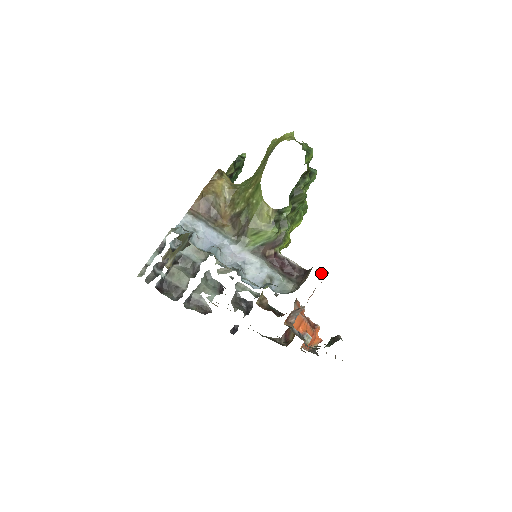
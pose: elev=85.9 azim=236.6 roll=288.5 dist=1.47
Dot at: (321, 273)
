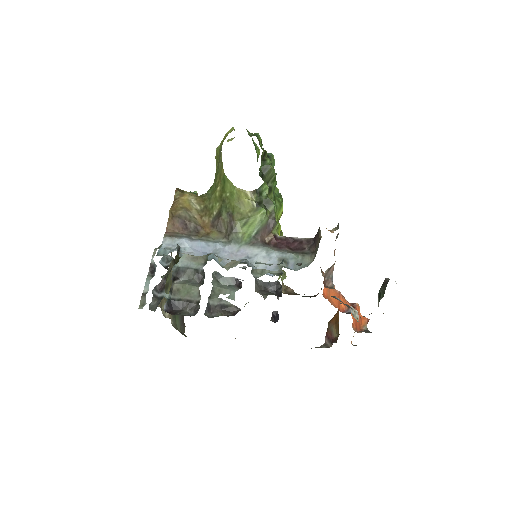
Dot at: occluded
